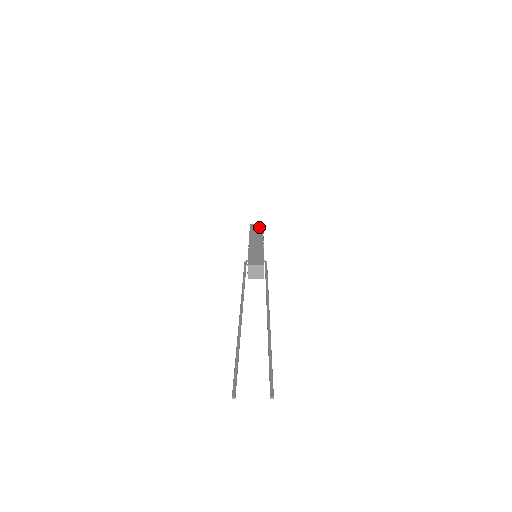
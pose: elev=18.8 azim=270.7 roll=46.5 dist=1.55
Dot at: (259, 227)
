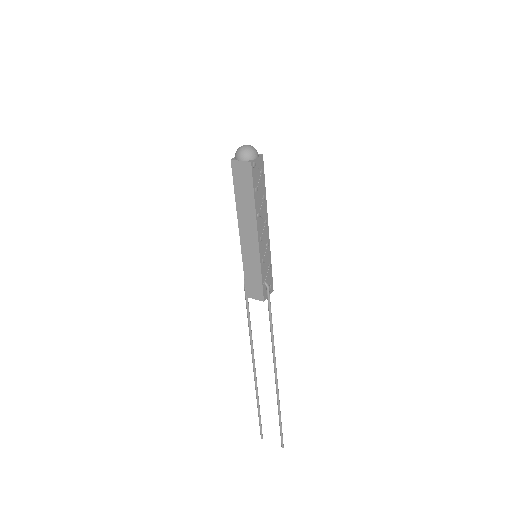
Dot at: (246, 179)
